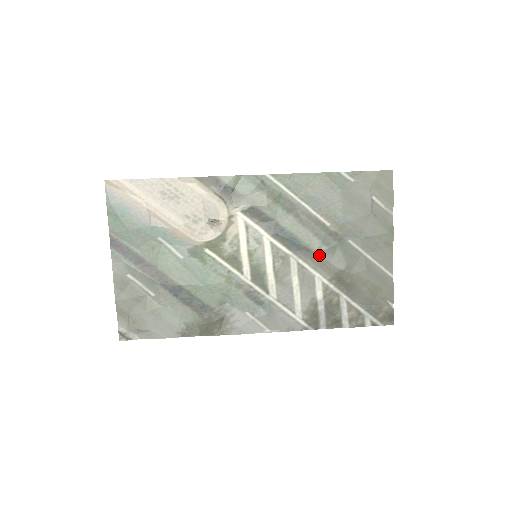
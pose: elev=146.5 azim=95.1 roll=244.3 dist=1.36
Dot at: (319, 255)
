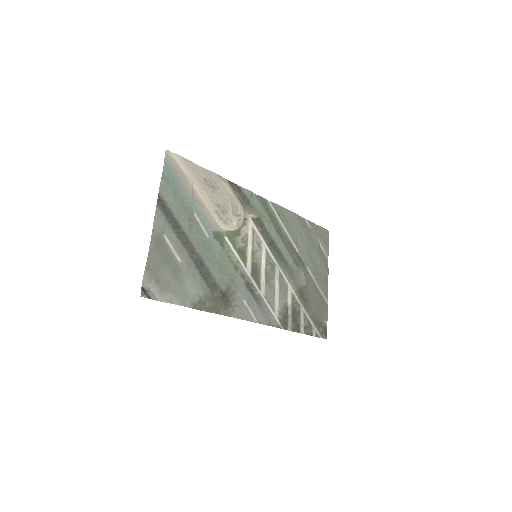
Dot at: (292, 270)
